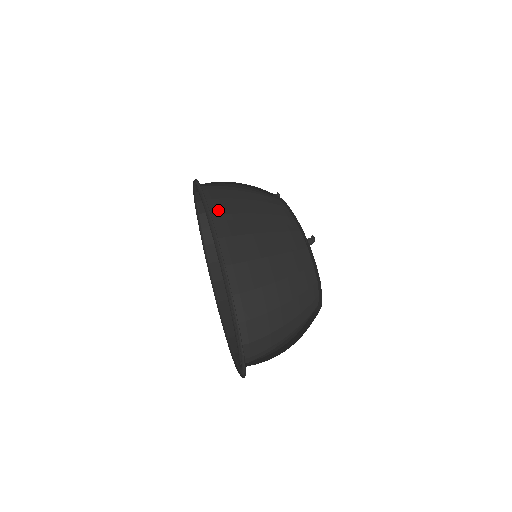
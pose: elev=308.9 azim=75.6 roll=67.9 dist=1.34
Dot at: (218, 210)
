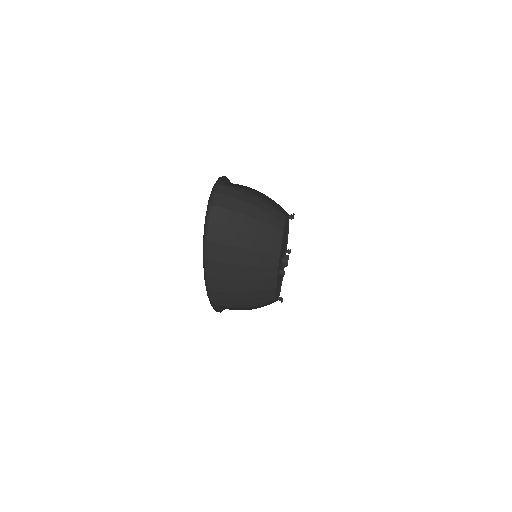
Dot at: occluded
